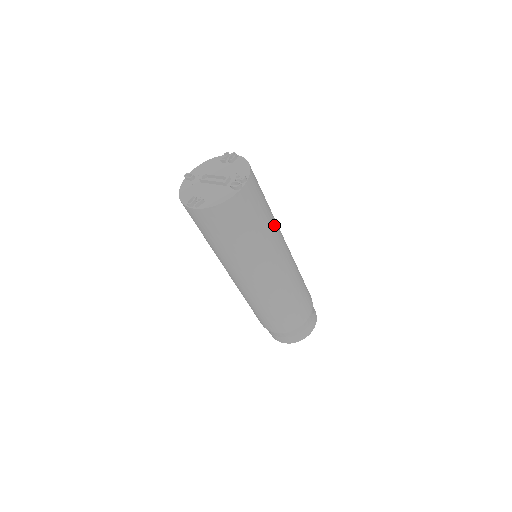
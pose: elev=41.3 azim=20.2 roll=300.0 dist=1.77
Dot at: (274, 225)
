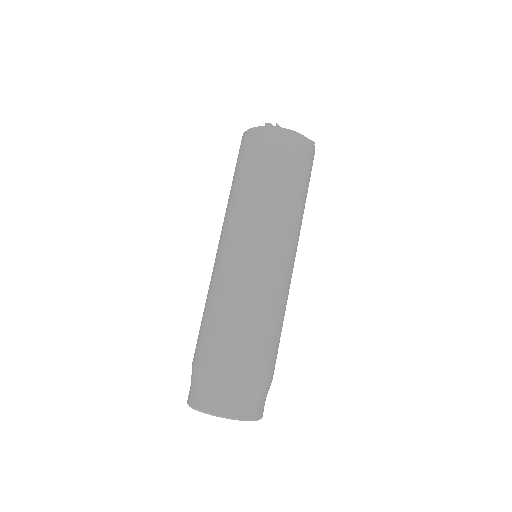
Dot at: occluded
